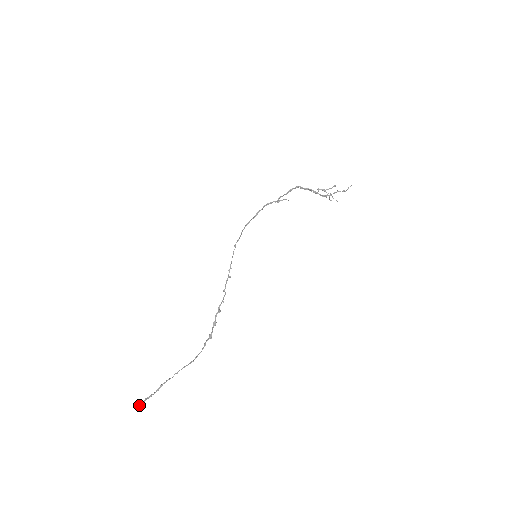
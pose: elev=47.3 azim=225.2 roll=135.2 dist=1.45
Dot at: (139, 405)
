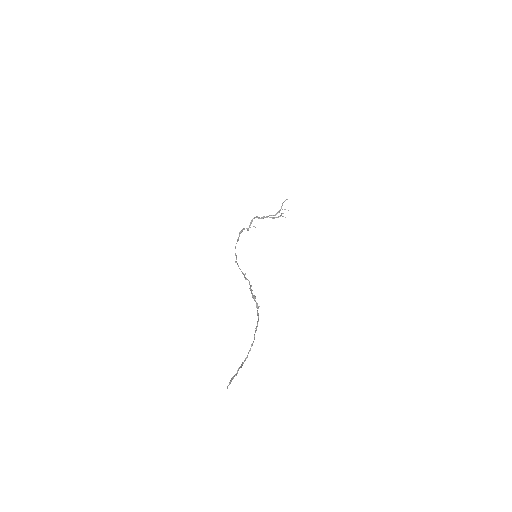
Dot at: occluded
